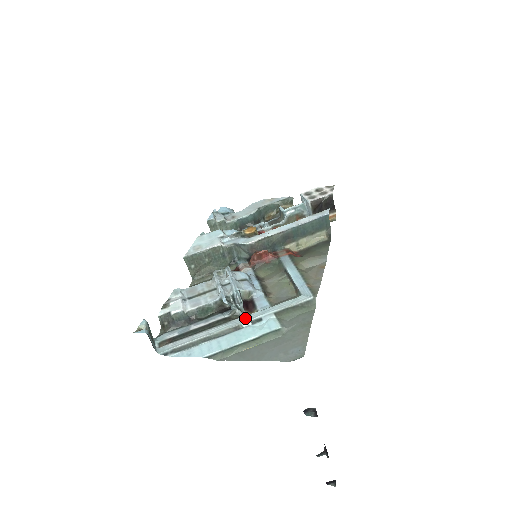
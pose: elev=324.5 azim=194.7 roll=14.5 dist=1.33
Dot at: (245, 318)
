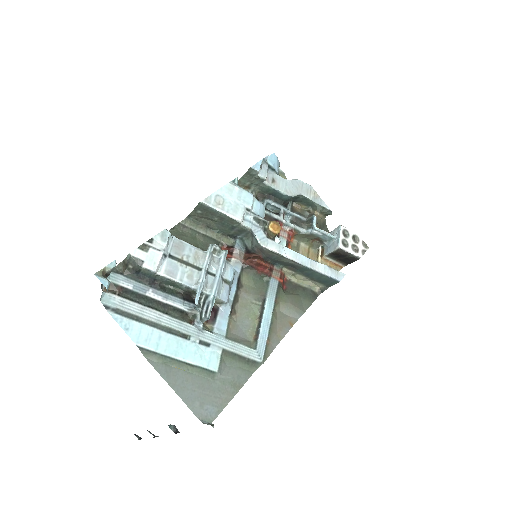
Dot at: (198, 332)
